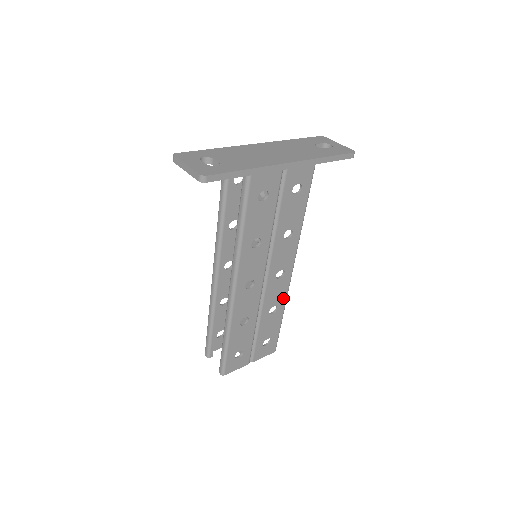
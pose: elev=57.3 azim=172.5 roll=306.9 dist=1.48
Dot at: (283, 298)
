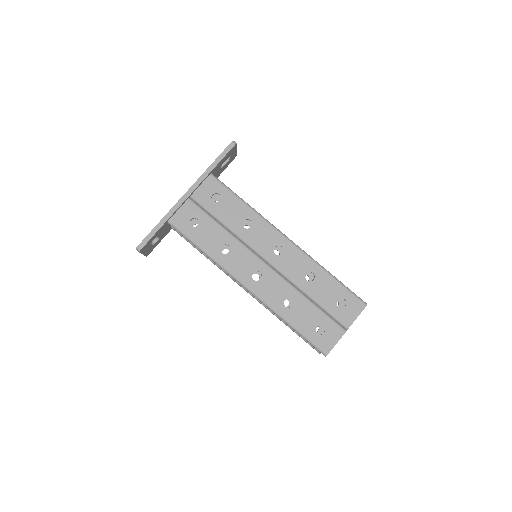
Dot at: (309, 263)
